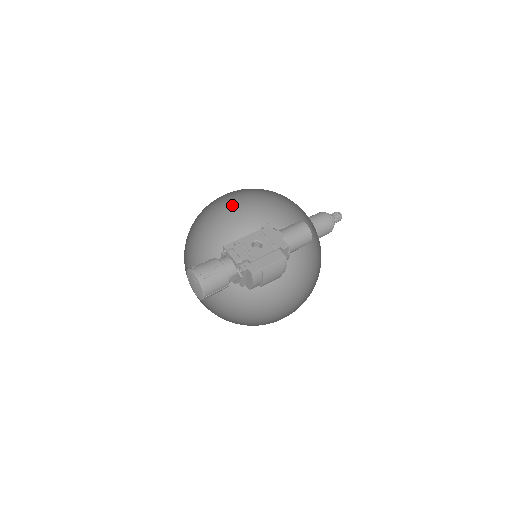
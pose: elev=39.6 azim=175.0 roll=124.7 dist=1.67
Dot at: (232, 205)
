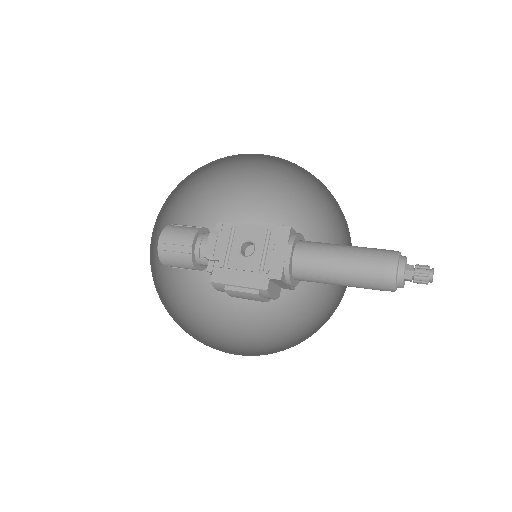
Dot at: (288, 162)
